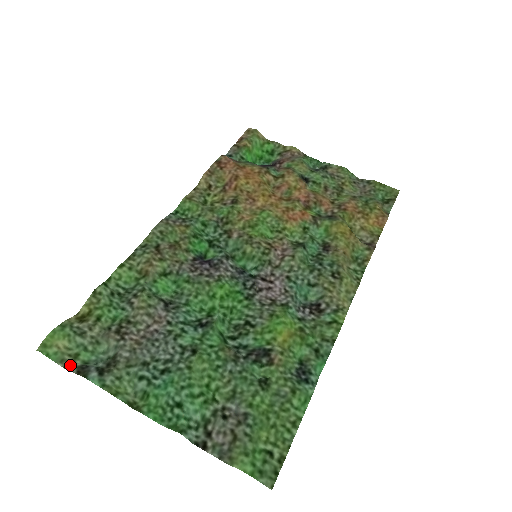
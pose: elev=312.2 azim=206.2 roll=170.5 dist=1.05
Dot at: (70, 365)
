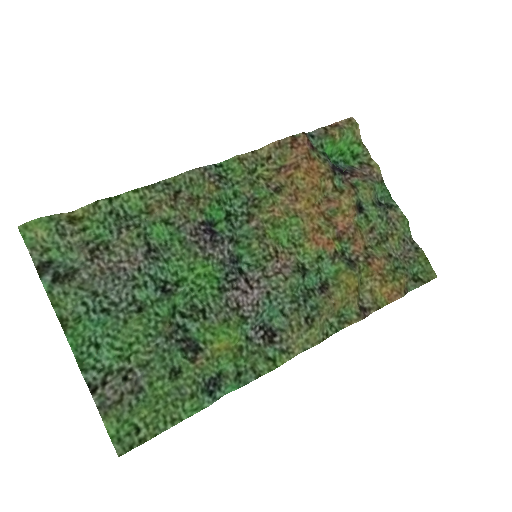
Dot at: (37, 256)
